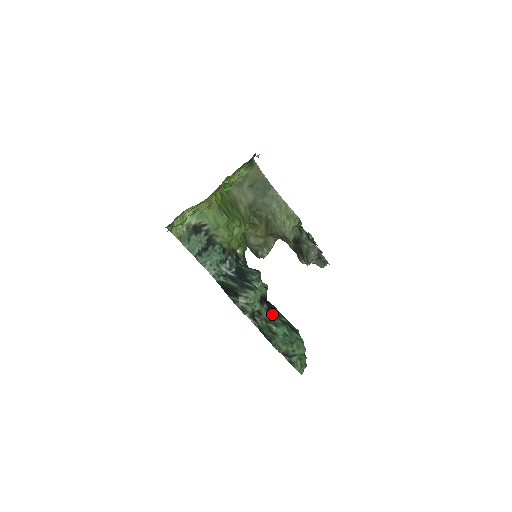
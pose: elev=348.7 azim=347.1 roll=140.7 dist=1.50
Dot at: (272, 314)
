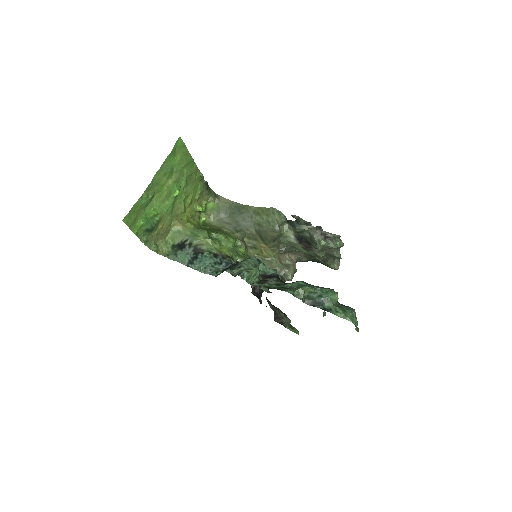
Dot at: occluded
